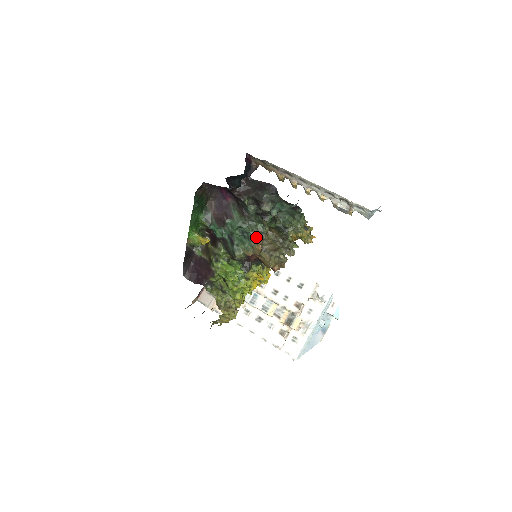
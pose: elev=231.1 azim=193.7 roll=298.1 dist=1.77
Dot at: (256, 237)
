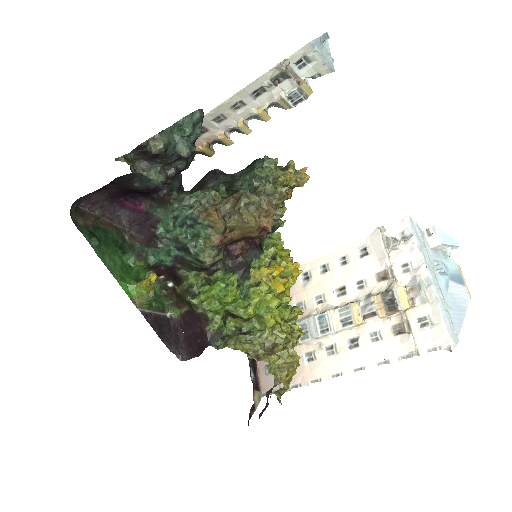
Dot at: (203, 211)
